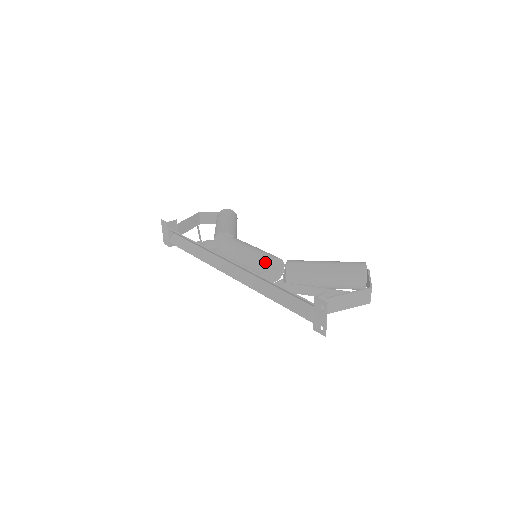
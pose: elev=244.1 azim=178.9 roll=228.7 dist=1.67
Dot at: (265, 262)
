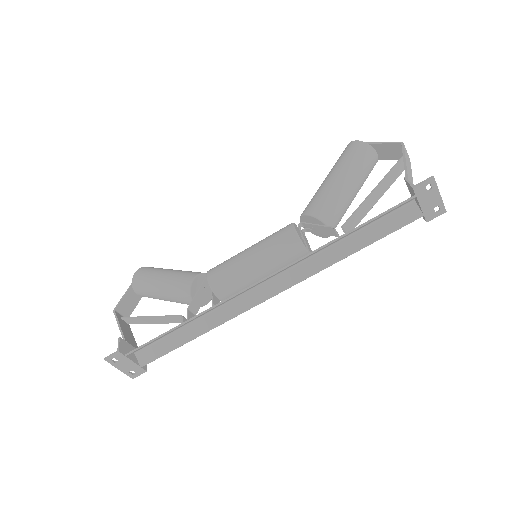
Dot at: (291, 239)
